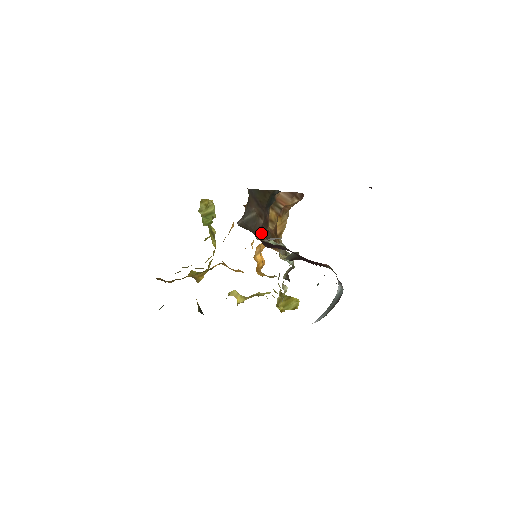
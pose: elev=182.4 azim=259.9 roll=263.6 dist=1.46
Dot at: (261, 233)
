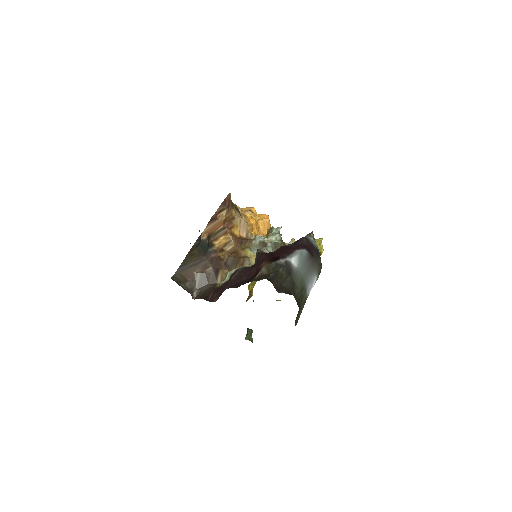
Dot at: (219, 274)
